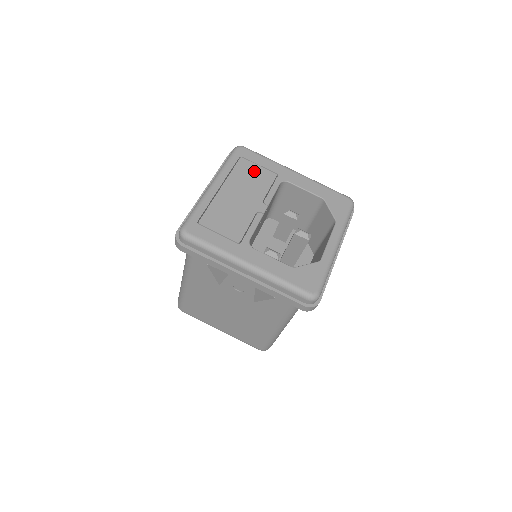
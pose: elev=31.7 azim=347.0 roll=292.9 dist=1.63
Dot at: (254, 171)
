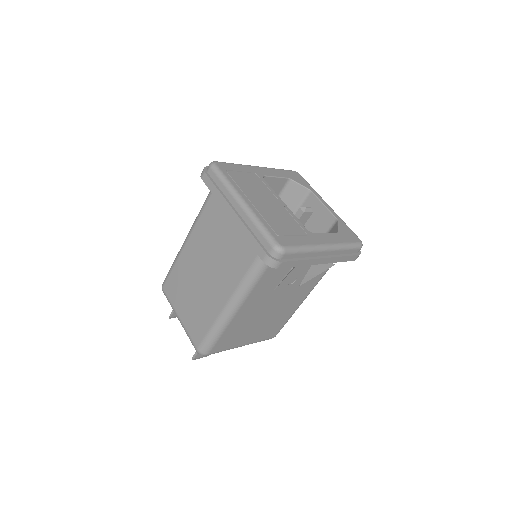
Dot at: (245, 178)
